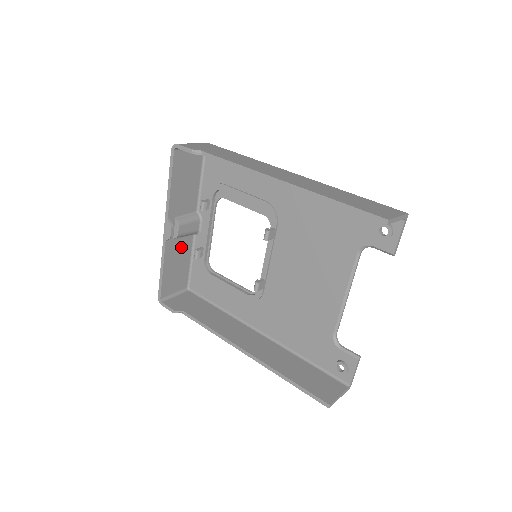
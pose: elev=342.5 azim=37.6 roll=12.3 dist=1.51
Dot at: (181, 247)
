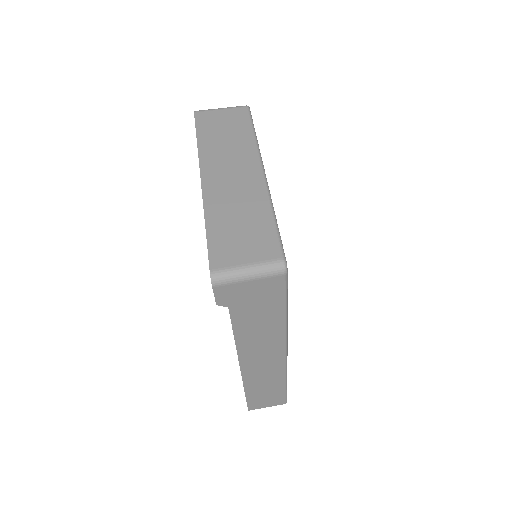
Dot at: occluded
